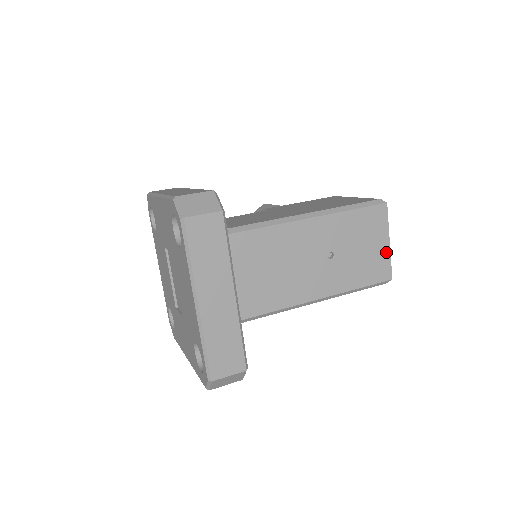
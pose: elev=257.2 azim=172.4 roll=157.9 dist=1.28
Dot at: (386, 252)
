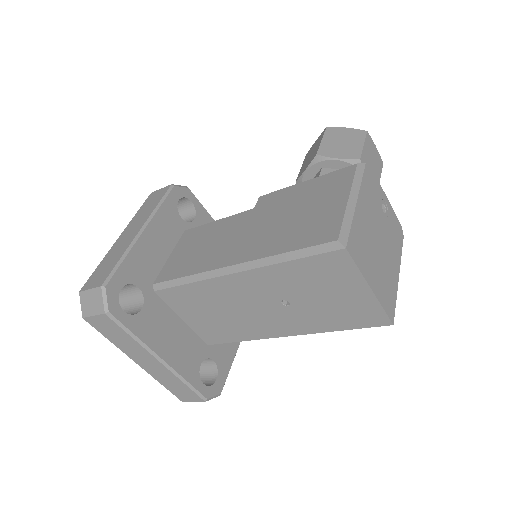
Dot at: (370, 299)
